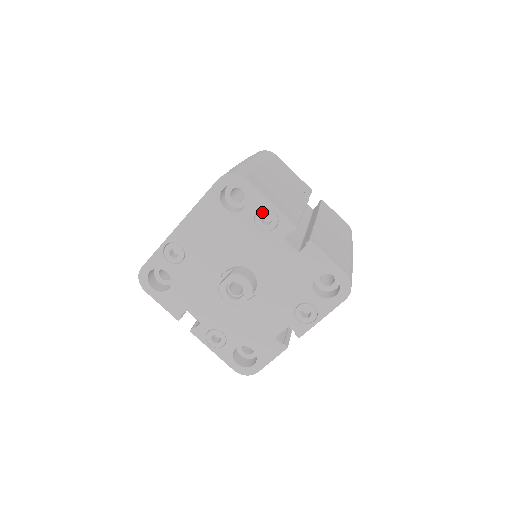
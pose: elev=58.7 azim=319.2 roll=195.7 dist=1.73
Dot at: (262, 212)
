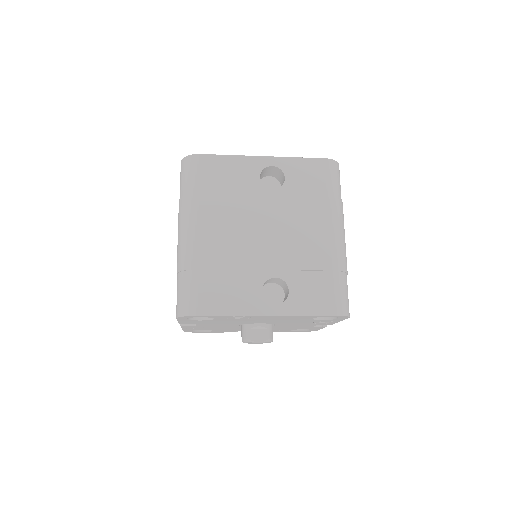
Dot at: occluded
